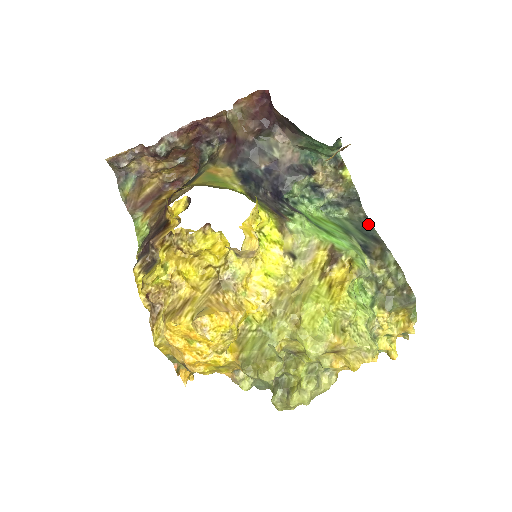
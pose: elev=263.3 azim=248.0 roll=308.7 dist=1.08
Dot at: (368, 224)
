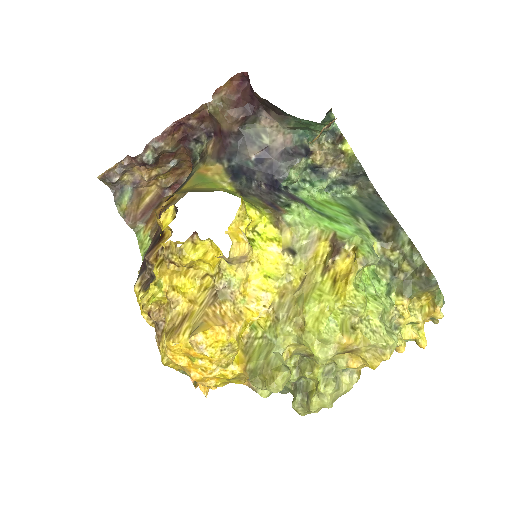
Dot at: (378, 200)
